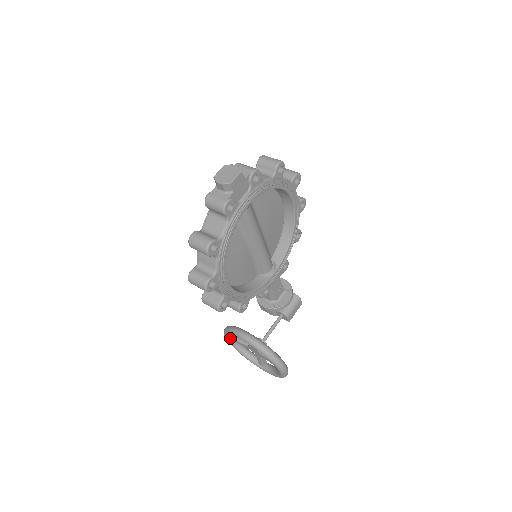
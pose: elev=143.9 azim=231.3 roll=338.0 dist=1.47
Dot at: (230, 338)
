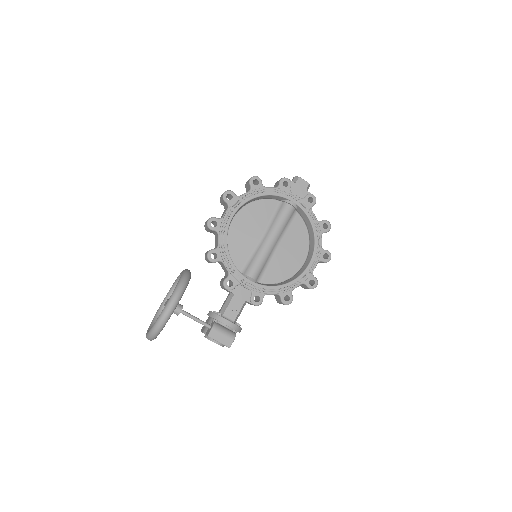
Dot at: (167, 298)
